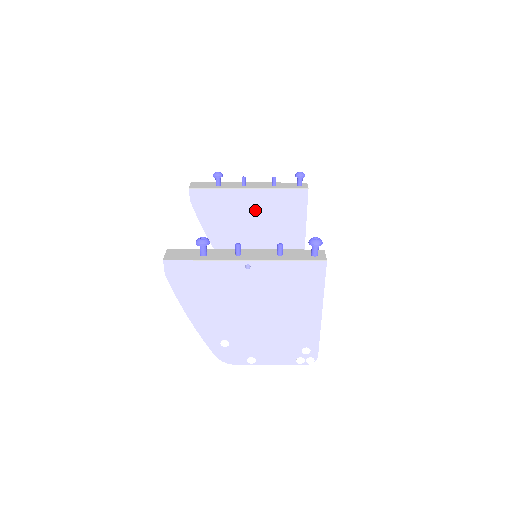
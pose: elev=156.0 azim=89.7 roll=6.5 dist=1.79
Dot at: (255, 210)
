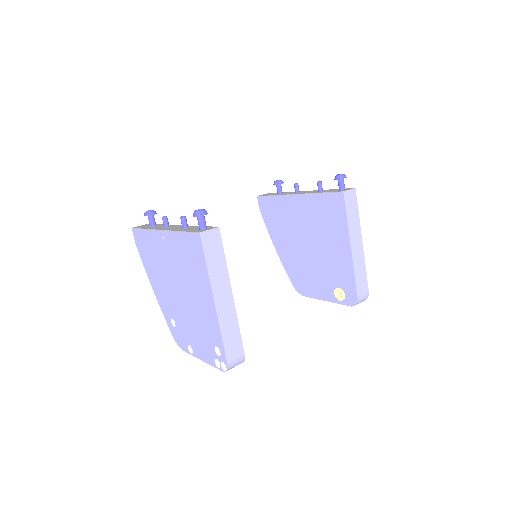
Dot at: (304, 219)
